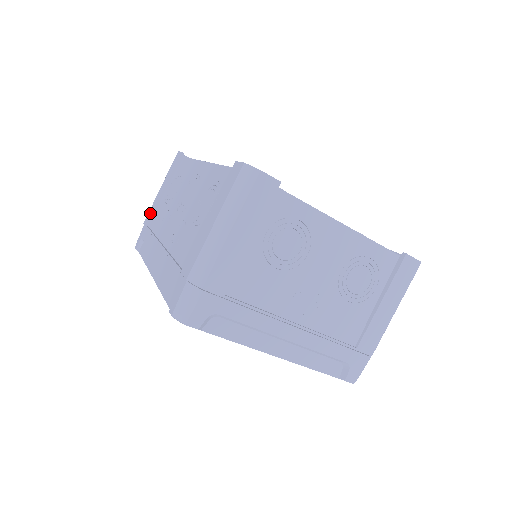
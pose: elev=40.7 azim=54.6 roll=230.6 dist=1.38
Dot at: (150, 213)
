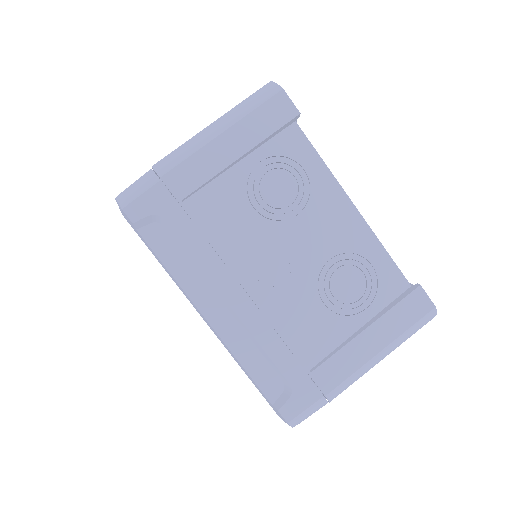
Dot at: occluded
